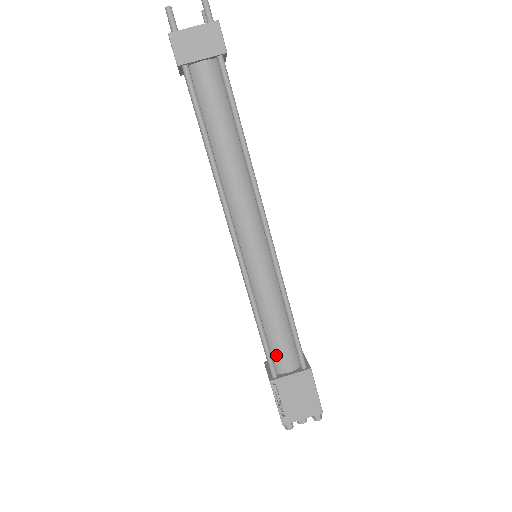
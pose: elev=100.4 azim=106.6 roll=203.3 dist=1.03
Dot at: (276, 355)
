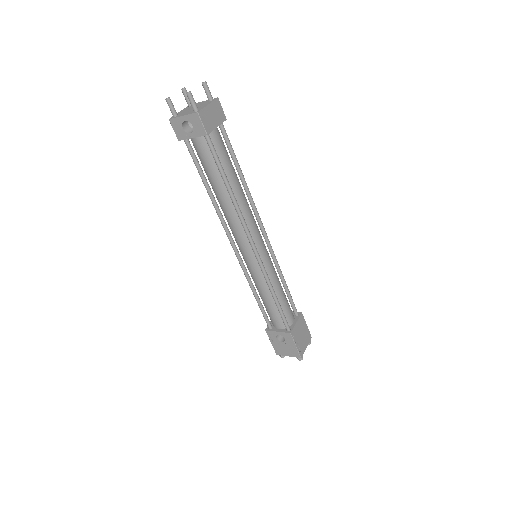
Dot at: (286, 315)
